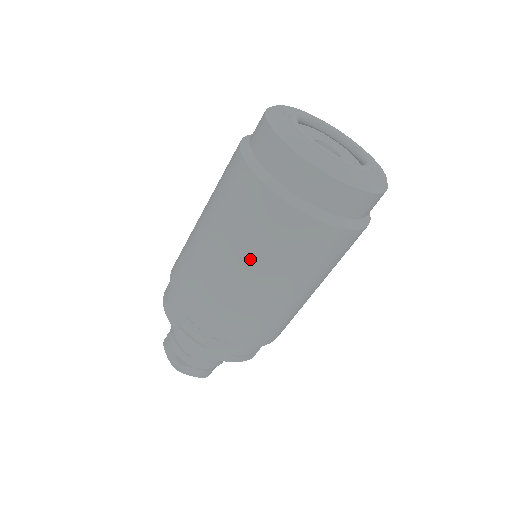
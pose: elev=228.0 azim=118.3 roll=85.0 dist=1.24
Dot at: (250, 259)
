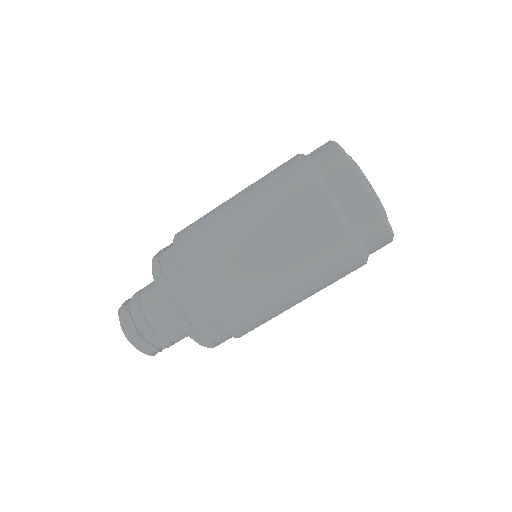
Dot at: (289, 262)
